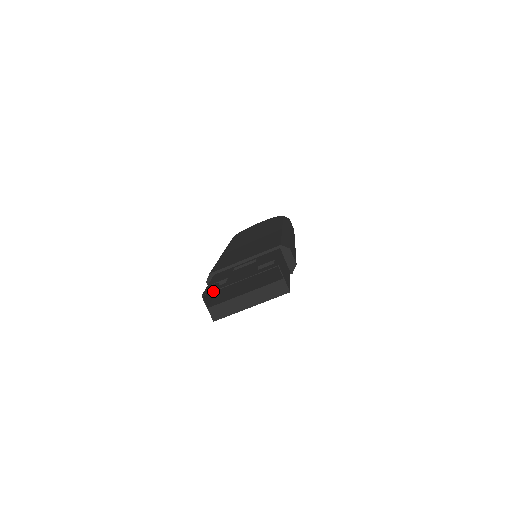
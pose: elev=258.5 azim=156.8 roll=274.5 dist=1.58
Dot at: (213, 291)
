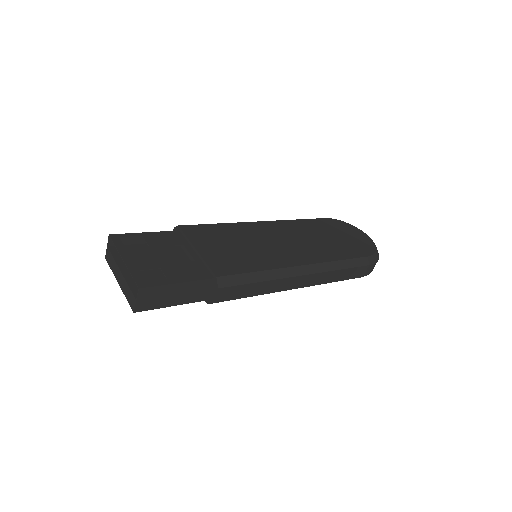
Dot at: (113, 242)
